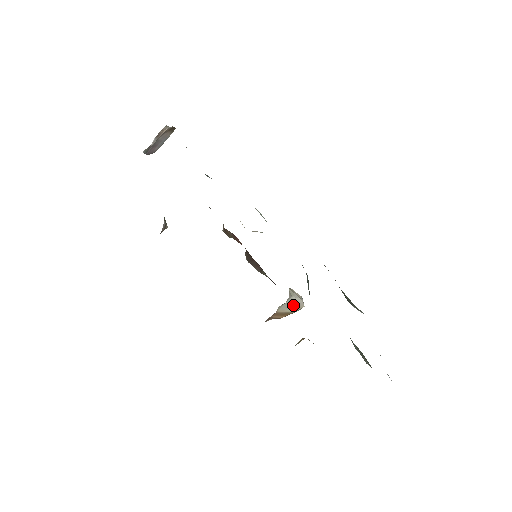
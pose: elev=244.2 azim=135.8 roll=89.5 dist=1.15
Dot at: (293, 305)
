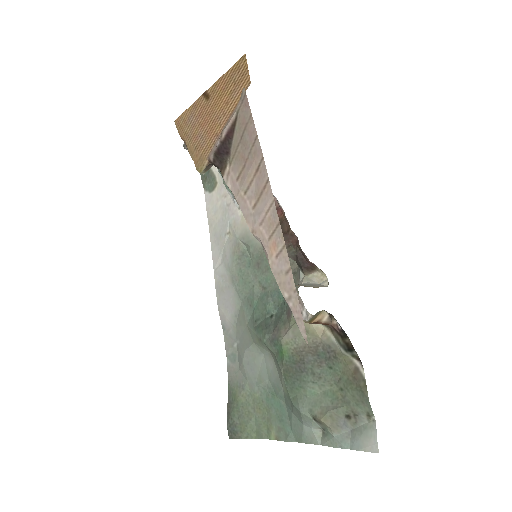
Dot at: (313, 285)
